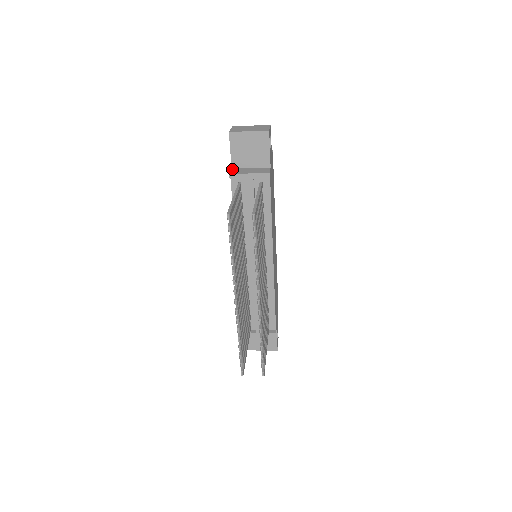
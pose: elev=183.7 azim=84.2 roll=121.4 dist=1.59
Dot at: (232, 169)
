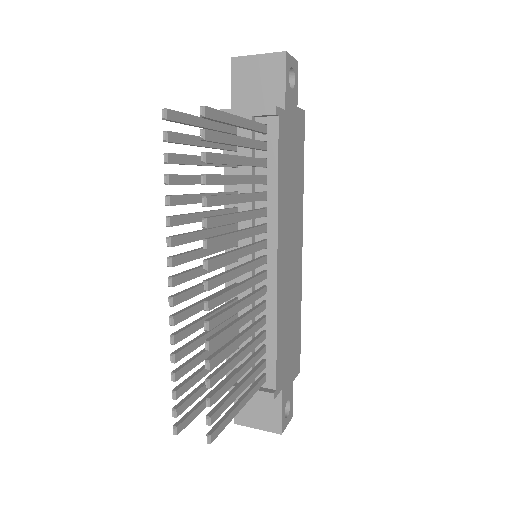
Dot at: occluded
